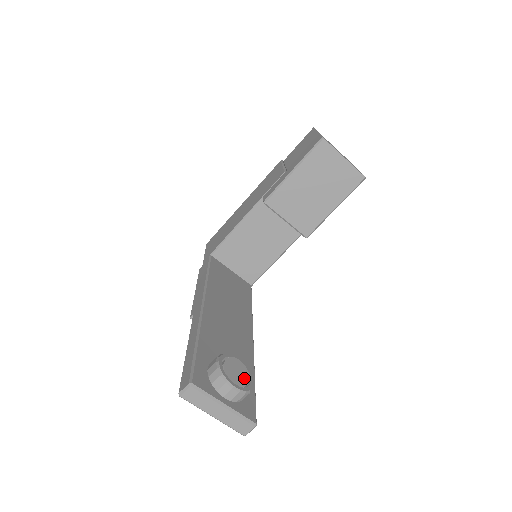
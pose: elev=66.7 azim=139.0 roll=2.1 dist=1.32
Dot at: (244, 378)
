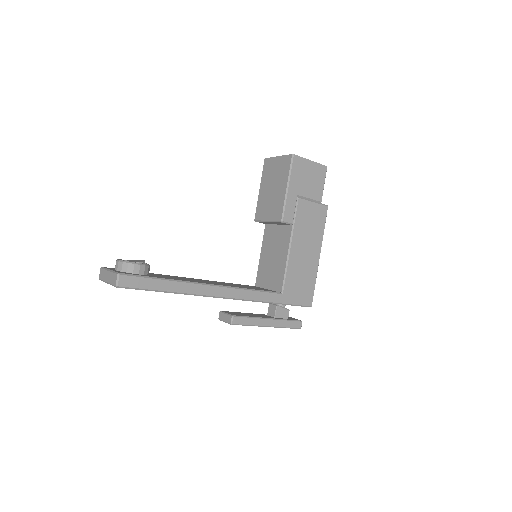
Dot at: (135, 262)
